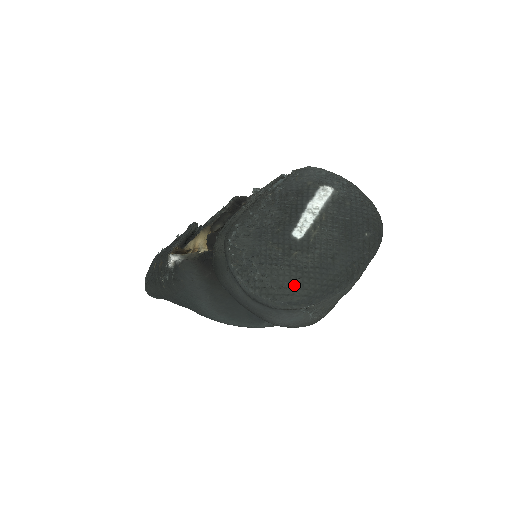
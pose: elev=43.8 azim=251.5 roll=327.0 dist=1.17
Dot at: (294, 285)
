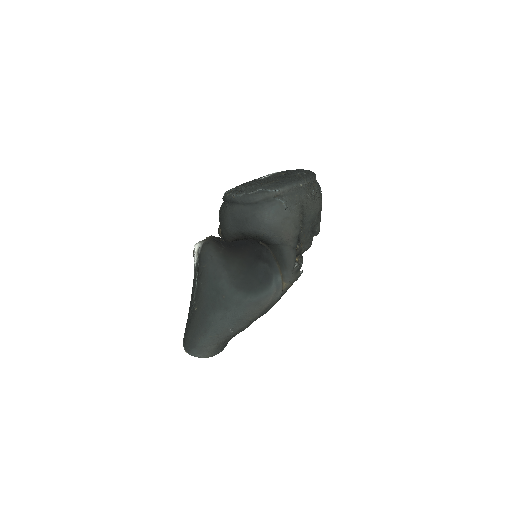
Dot at: (265, 182)
